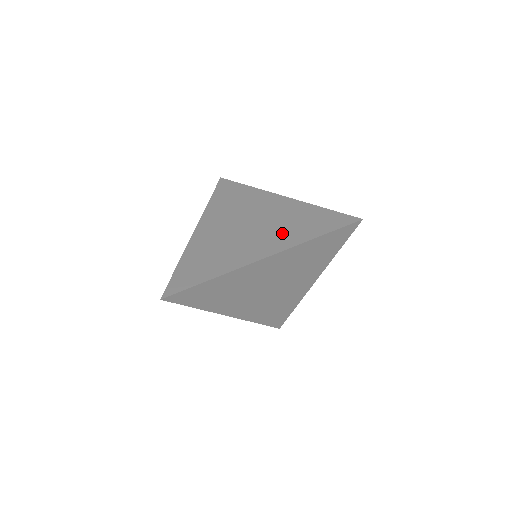
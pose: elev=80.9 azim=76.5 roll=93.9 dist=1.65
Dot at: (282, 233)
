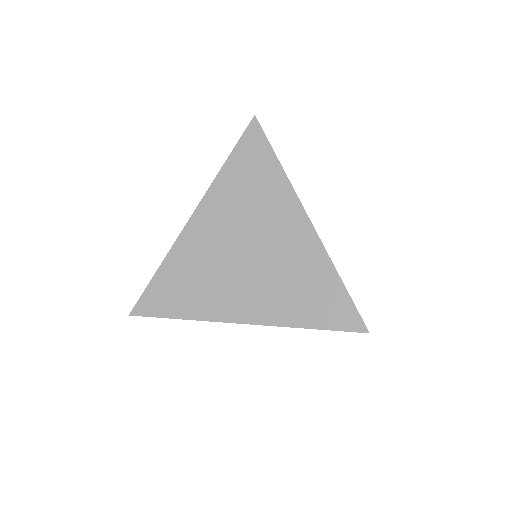
Dot at: (278, 295)
